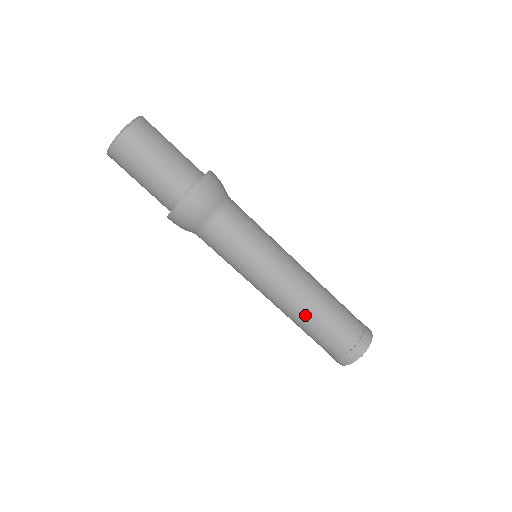
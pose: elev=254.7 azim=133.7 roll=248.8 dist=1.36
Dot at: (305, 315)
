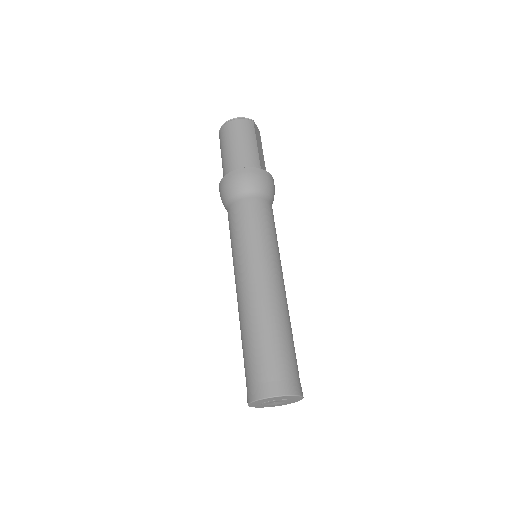
Dot at: (244, 321)
